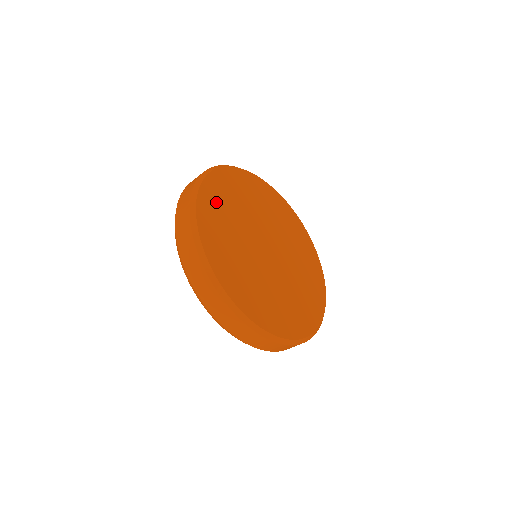
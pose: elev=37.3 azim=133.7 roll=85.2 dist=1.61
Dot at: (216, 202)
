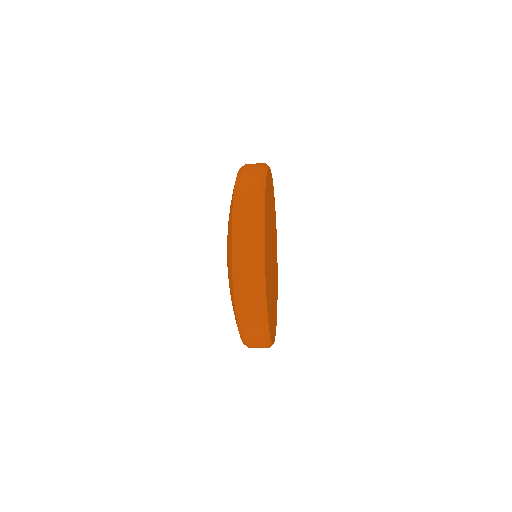
Dot at: occluded
